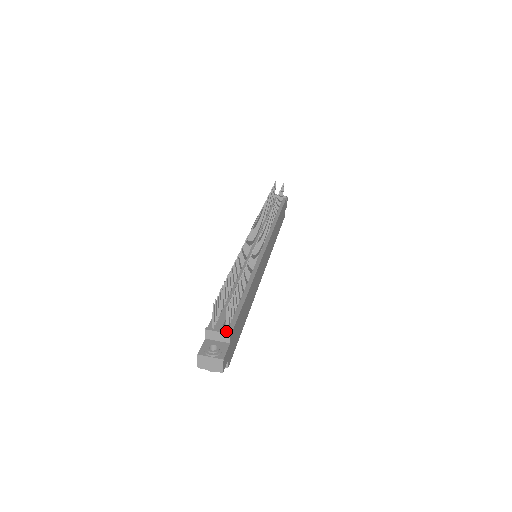
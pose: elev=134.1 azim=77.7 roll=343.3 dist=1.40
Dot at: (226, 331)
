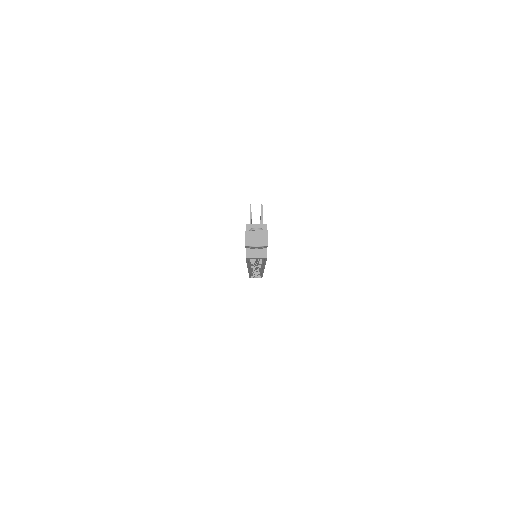
Dot at: (263, 224)
